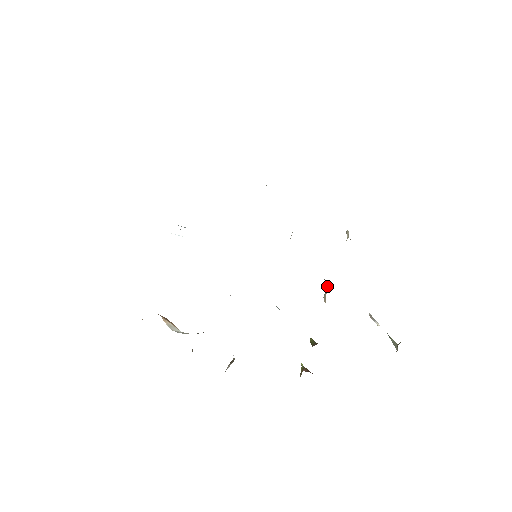
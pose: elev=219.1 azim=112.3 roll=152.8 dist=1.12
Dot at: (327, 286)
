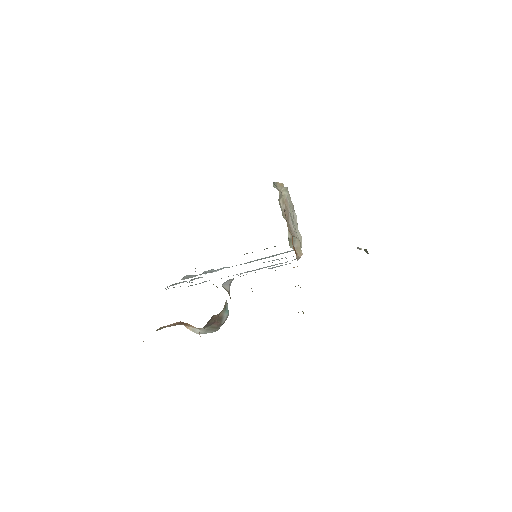
Dot at: (294, 239)
